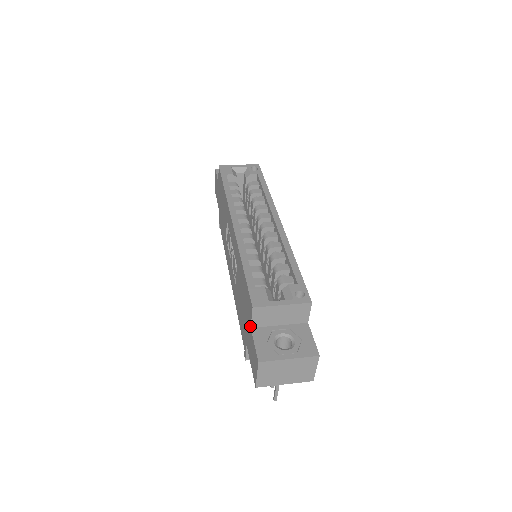
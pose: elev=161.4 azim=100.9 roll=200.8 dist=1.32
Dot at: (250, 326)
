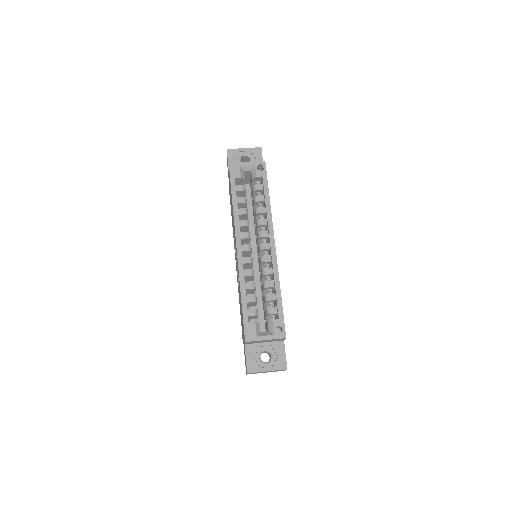
Dot at: (244, 343)
